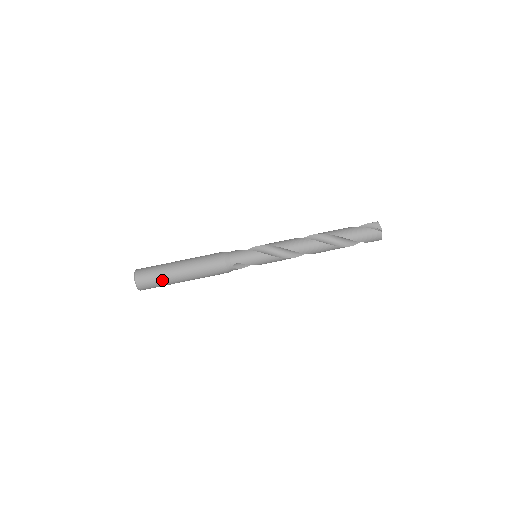
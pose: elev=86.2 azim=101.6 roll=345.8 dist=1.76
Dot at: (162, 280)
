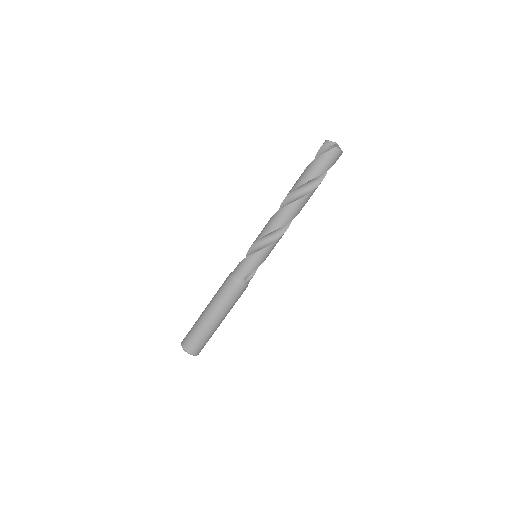
Dot at: (205, 336)
